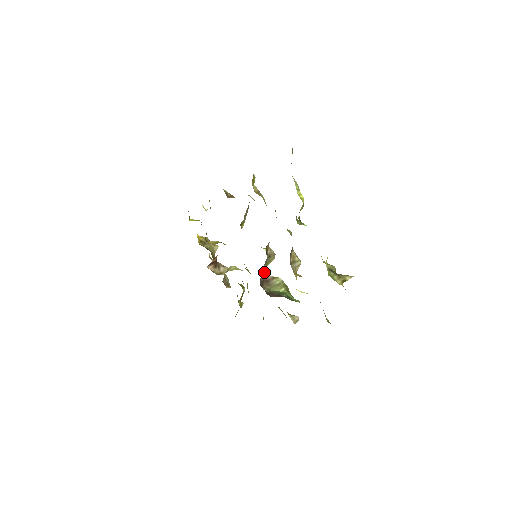
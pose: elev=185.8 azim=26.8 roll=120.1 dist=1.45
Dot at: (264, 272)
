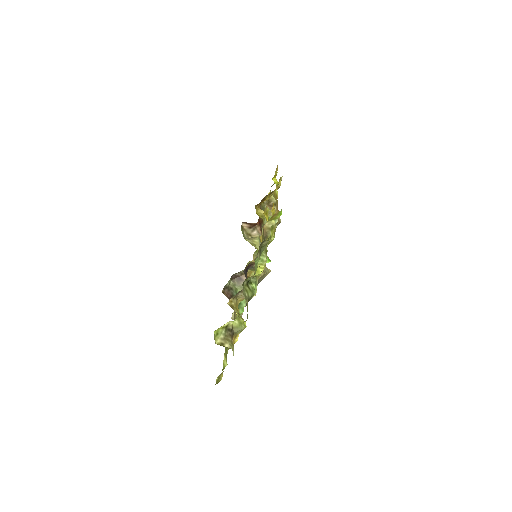
Dot at: occluded
